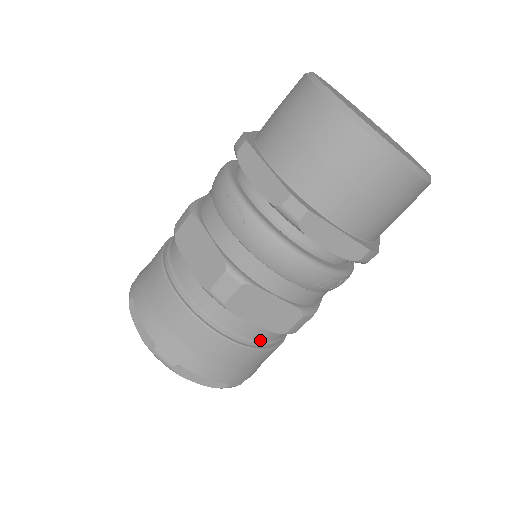
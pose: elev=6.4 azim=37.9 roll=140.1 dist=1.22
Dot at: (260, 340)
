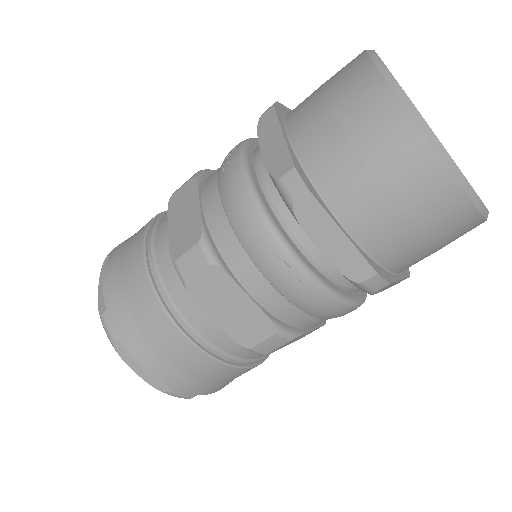
Dot at: occluded
